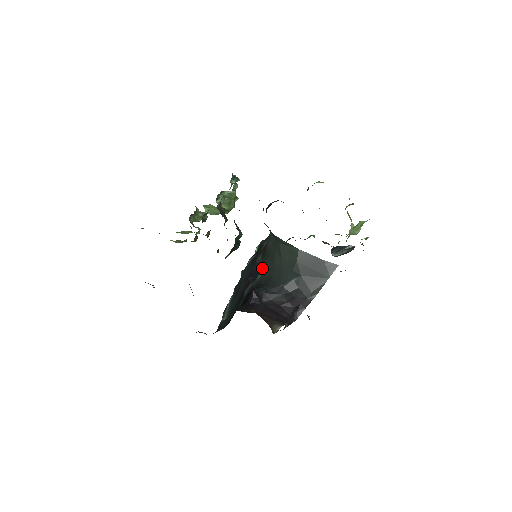
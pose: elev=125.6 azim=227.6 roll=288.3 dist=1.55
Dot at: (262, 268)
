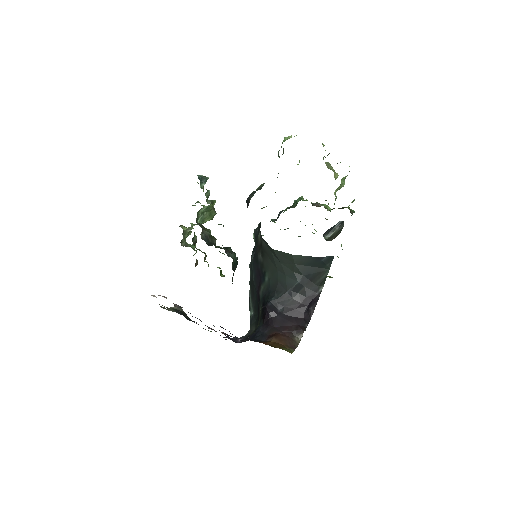
Dot at: (266, 269)
